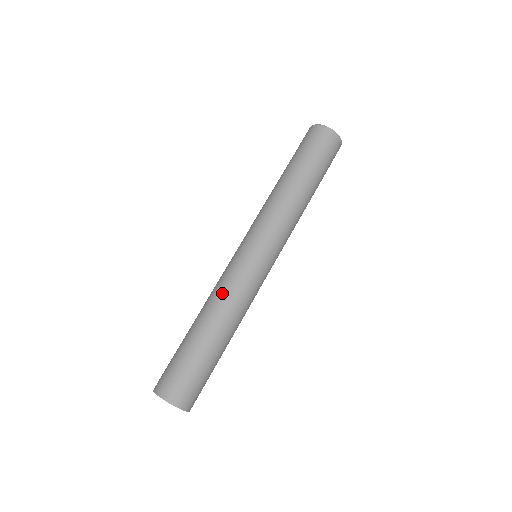
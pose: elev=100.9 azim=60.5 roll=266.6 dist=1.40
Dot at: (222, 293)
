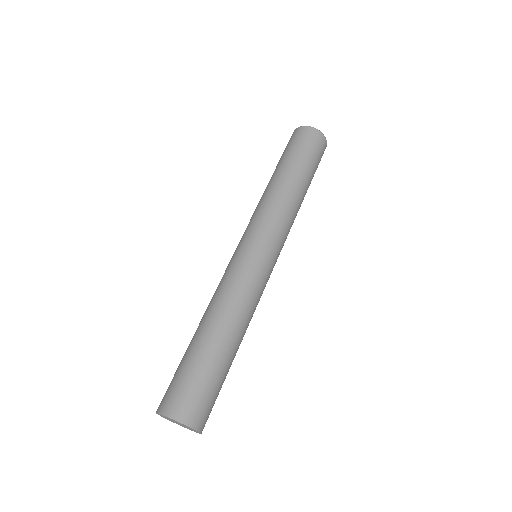
Dot at: (234, 295)
